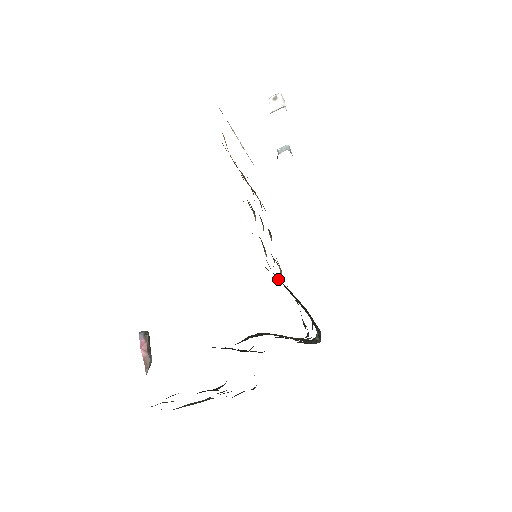
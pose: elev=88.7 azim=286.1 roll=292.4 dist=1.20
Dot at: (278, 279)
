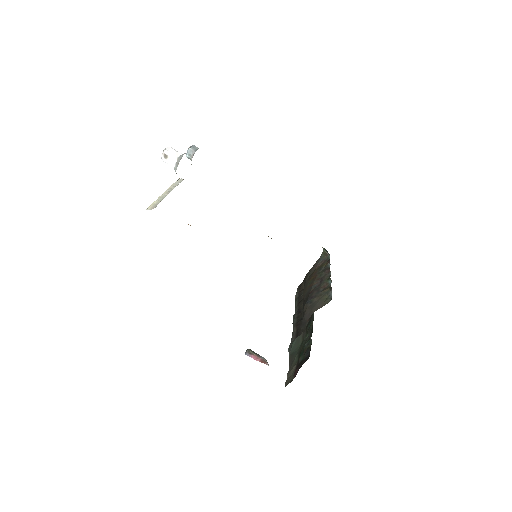
Dot at: occluded
